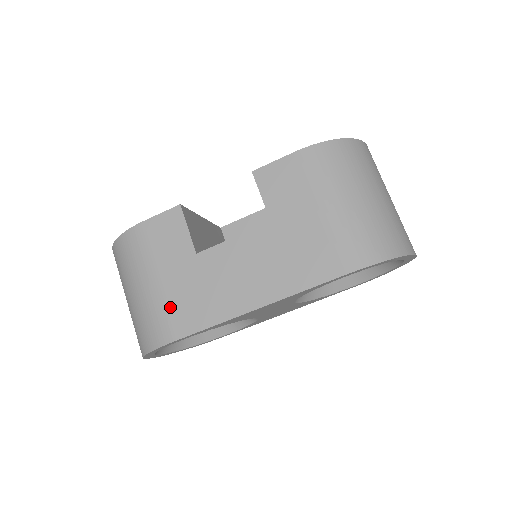
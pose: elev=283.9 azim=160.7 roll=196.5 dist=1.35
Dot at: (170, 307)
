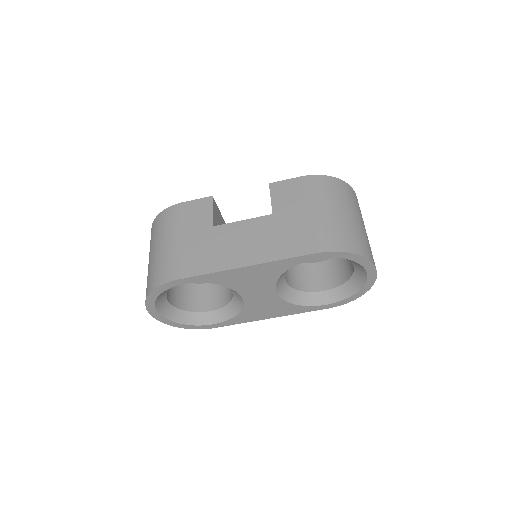
Dot at: (181, 257)
